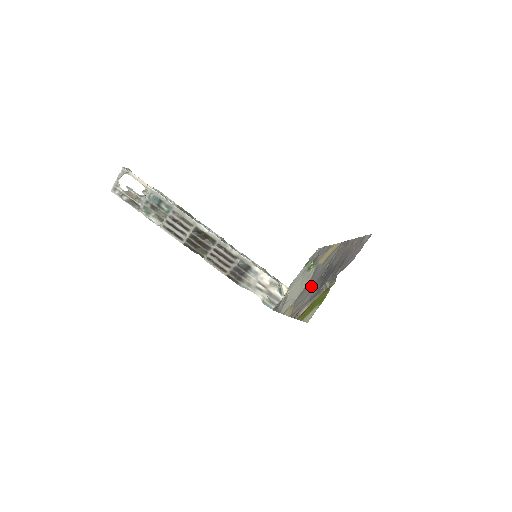
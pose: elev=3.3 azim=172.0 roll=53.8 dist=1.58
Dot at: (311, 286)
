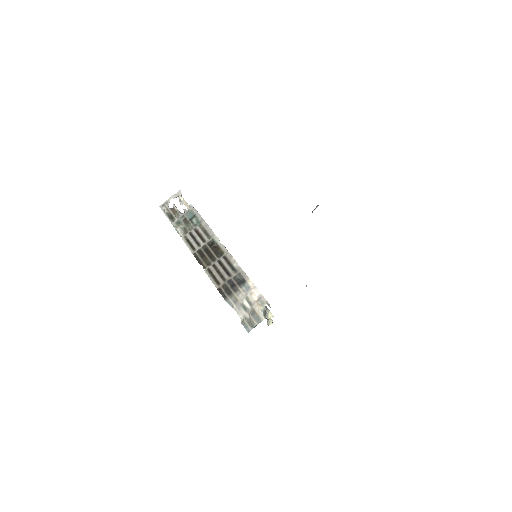
Dot at: occluded
